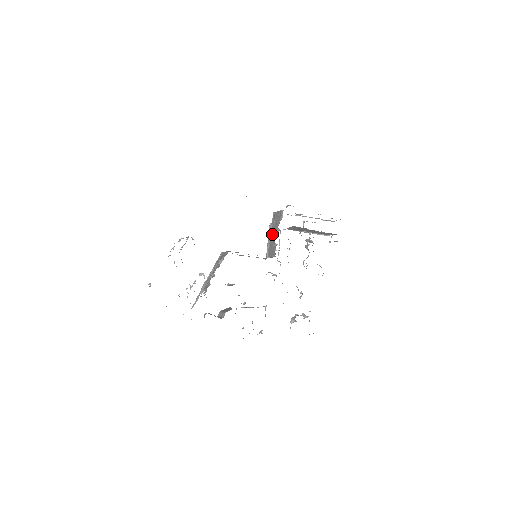
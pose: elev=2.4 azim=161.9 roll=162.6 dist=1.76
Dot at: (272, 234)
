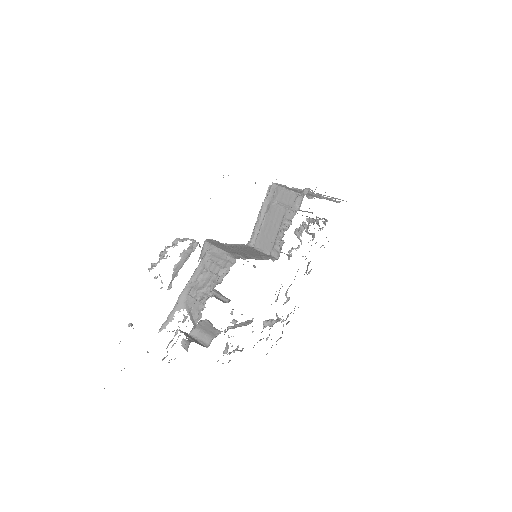
Dot at: (271, 219)
